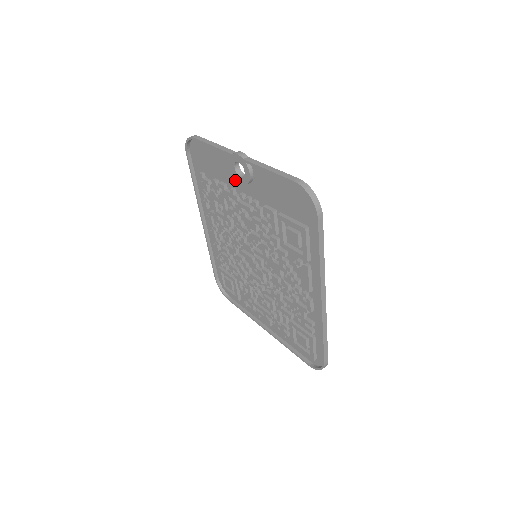
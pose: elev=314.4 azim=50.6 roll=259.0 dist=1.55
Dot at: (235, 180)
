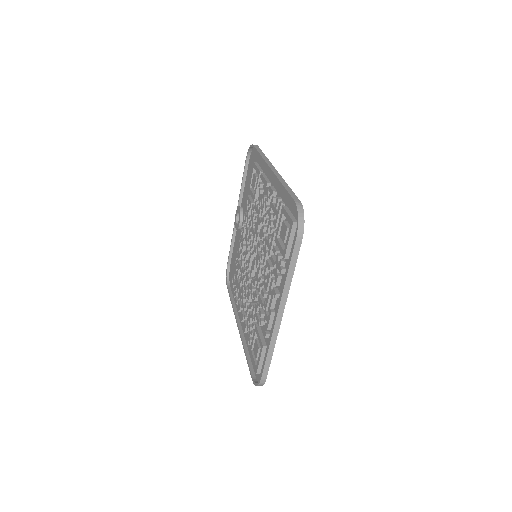
Dot at: (241, 236)
